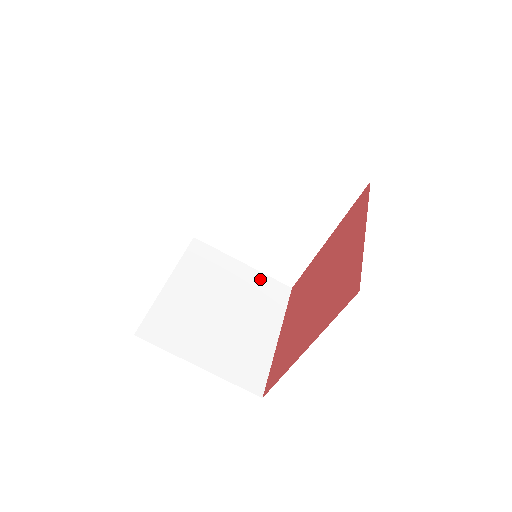
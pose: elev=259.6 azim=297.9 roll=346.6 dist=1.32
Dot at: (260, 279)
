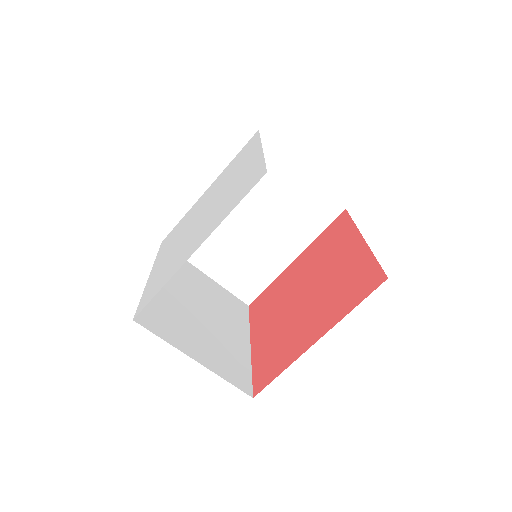
Dot at: (223, 292)
